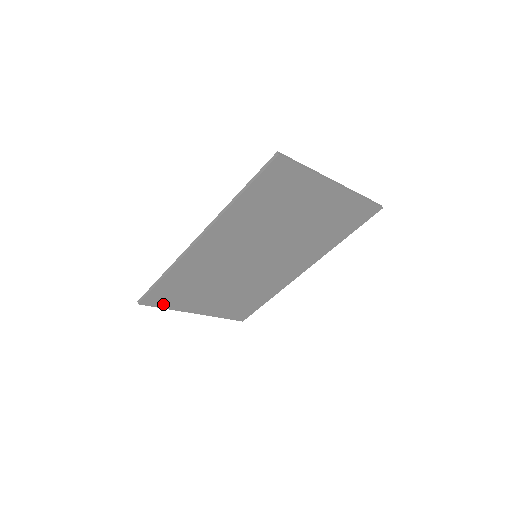
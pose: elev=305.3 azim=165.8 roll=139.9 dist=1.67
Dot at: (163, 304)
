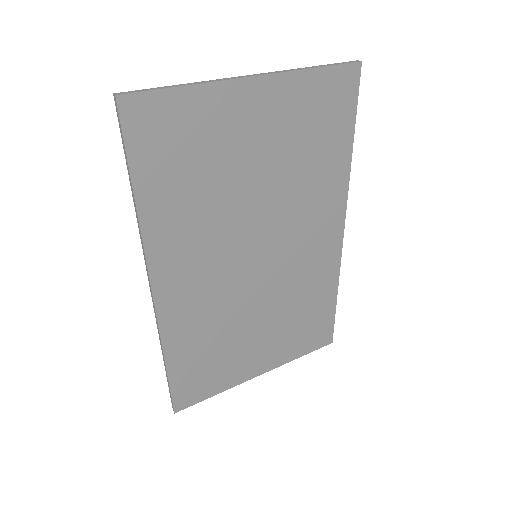
Dot at: (206, 392)
